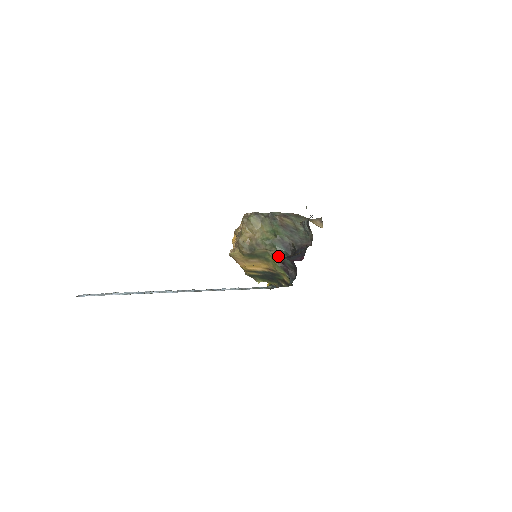
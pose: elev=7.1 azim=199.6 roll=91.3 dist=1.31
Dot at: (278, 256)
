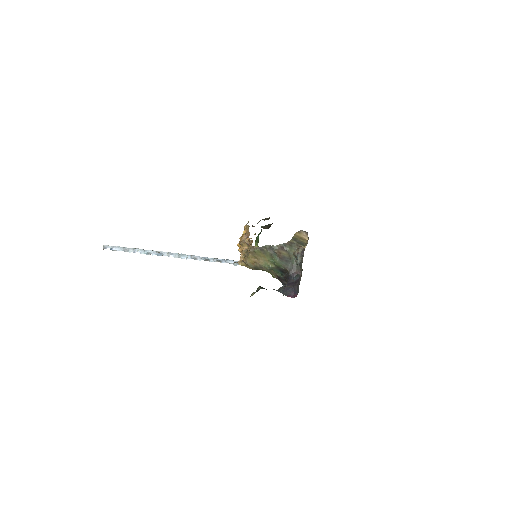
Dot at: (275, 274)
